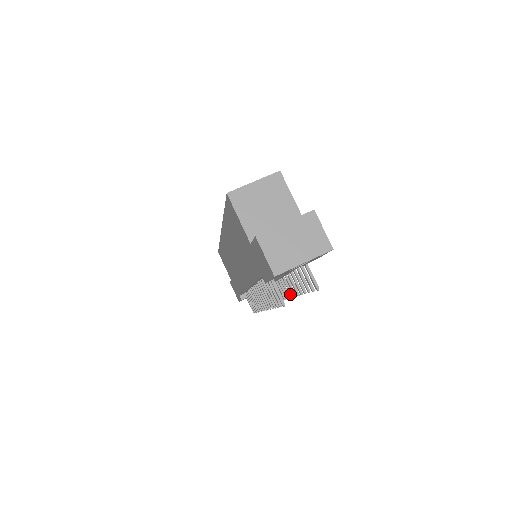
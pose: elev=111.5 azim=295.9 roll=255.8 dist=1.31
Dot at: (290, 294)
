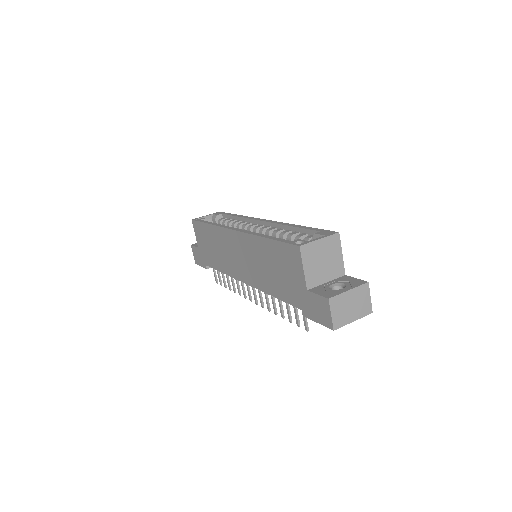
Dot at: occluded
